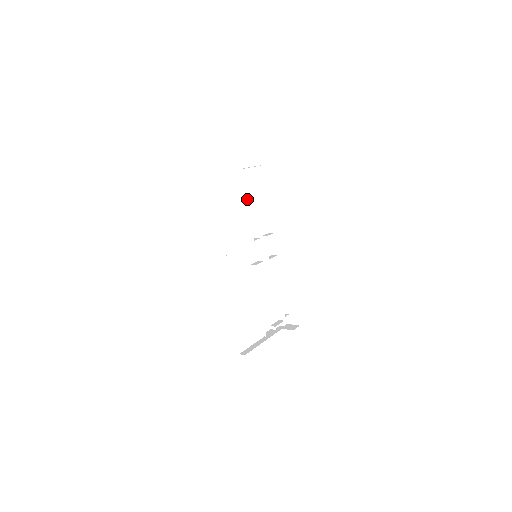
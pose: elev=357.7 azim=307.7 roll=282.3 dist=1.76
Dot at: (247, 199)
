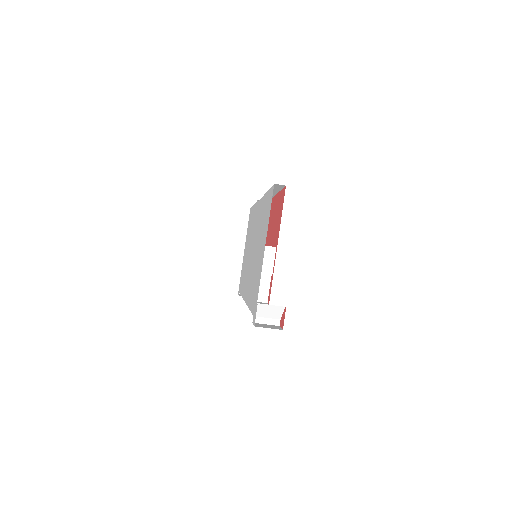
Dot at: occluded
